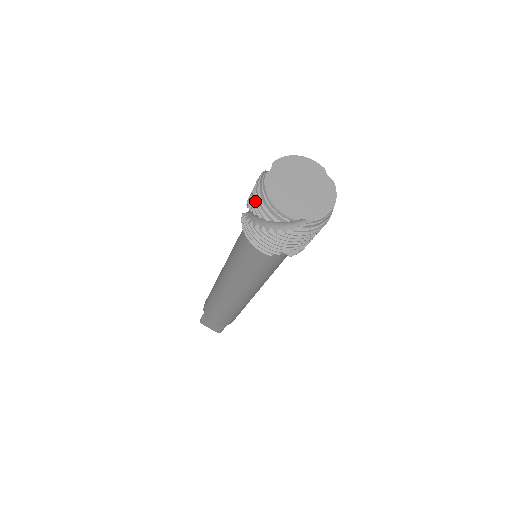
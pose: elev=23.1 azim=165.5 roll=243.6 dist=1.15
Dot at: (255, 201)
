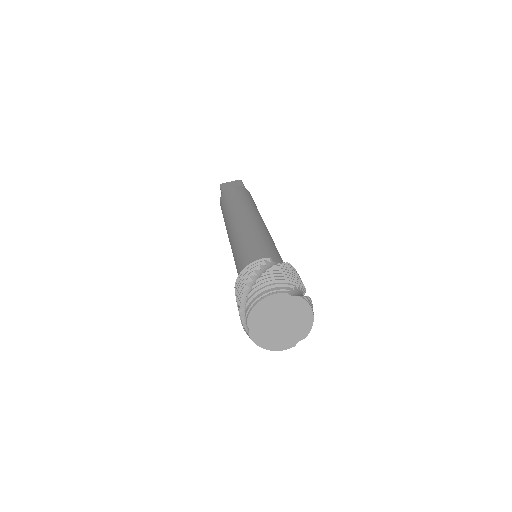
Dot at: occluded
